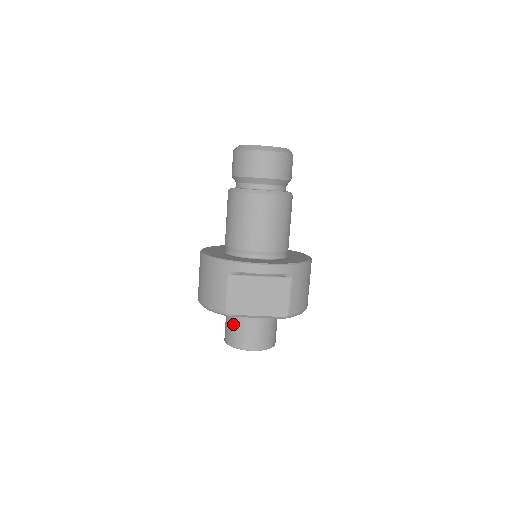
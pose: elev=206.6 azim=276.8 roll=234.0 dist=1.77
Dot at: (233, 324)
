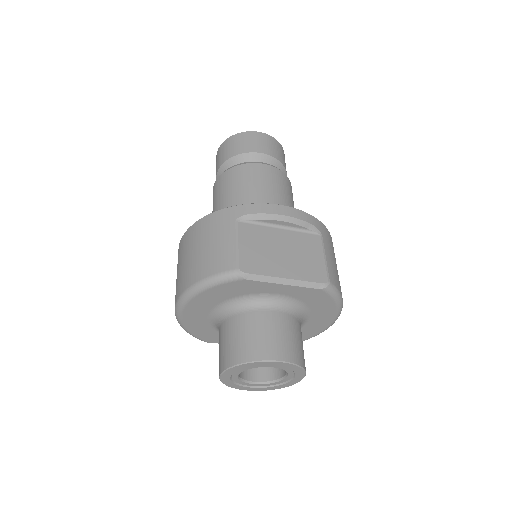
Dot at: (239, 326)
